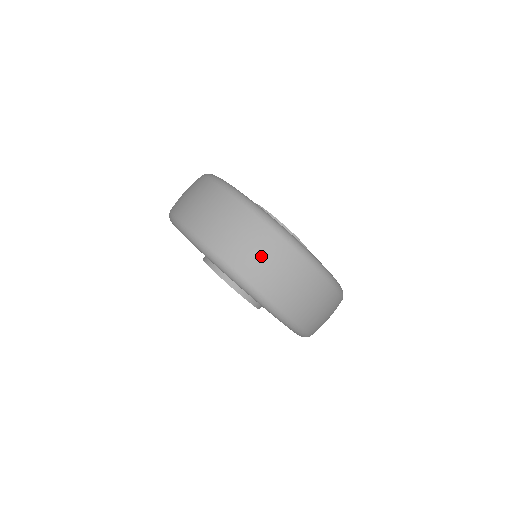
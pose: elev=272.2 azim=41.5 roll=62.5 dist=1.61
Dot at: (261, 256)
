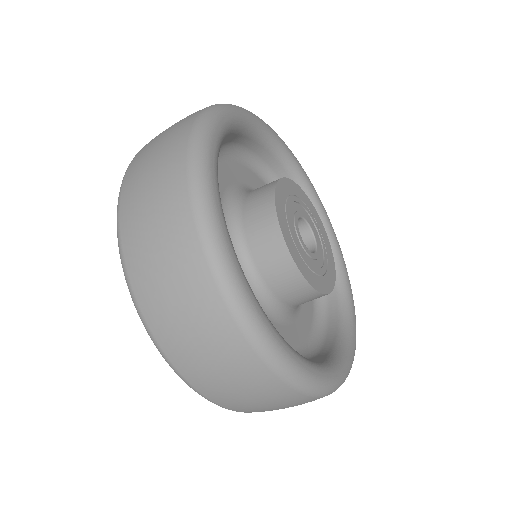
Dot at: (236, 388)
